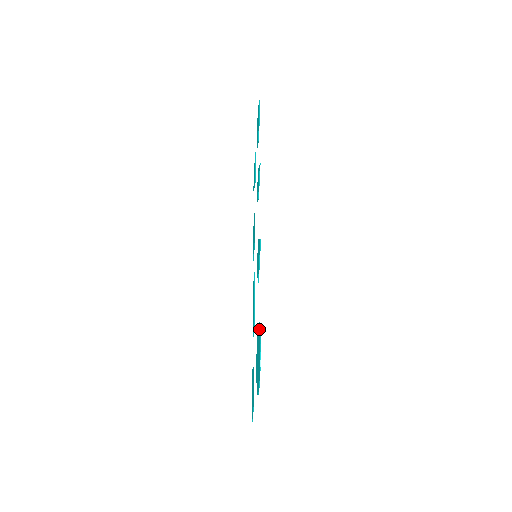
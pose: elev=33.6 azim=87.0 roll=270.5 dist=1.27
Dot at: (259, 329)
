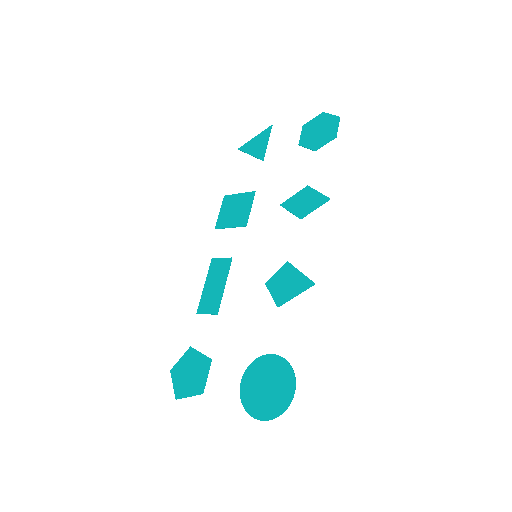
Dot at: (289, 370)
